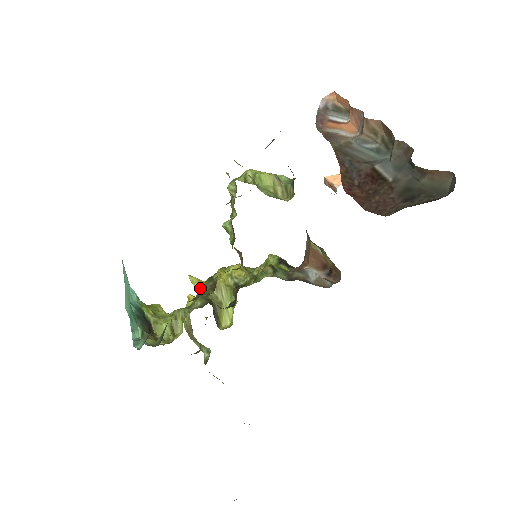
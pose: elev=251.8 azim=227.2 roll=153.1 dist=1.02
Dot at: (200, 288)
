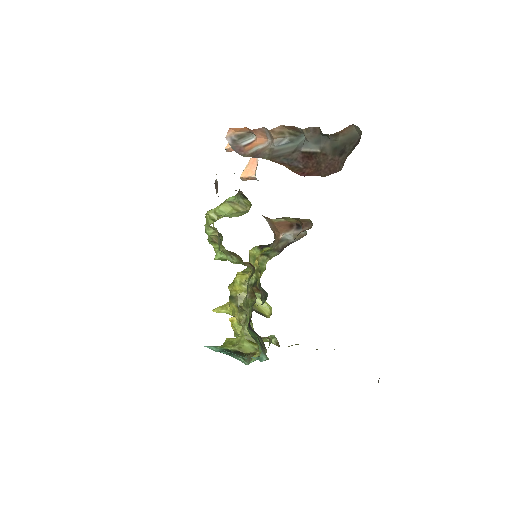
Dot at: (243, 305)
